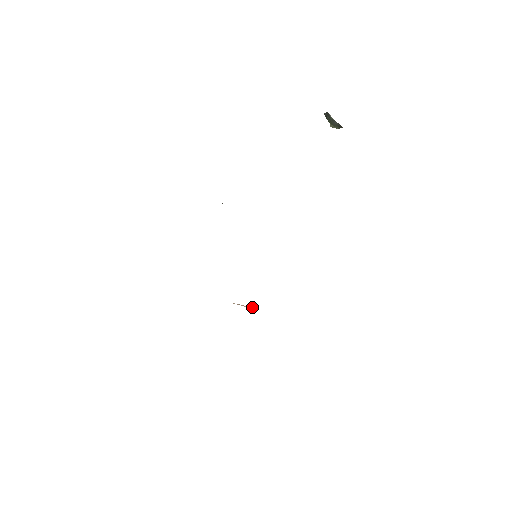
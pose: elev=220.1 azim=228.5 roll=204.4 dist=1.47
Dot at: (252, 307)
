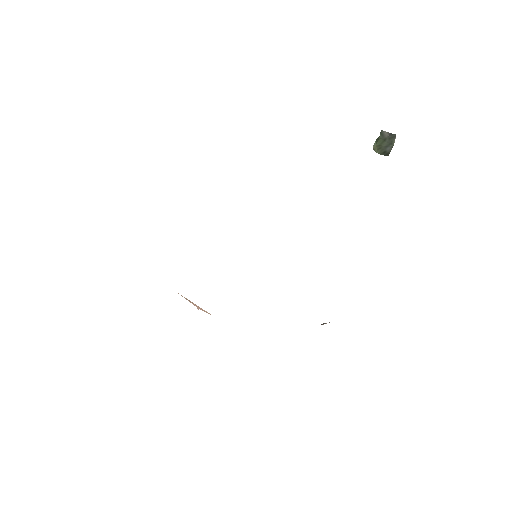
Dot at: occluded
